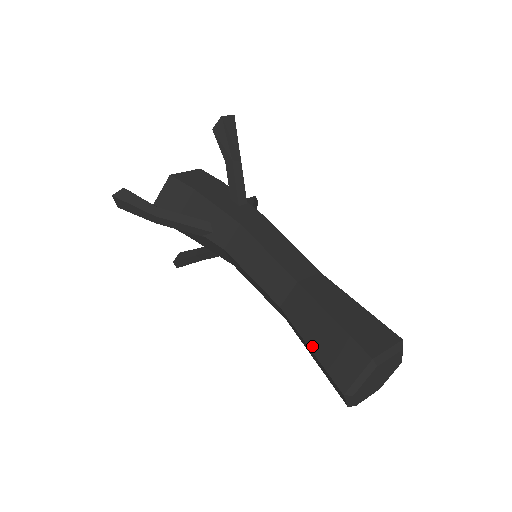
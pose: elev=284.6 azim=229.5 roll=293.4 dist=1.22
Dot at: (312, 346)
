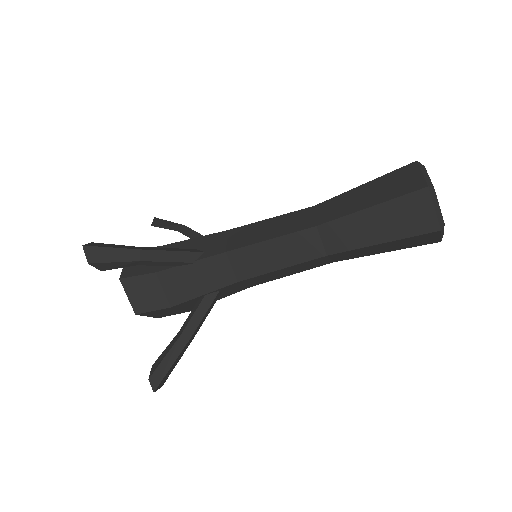
Dot at: (370, 204)
